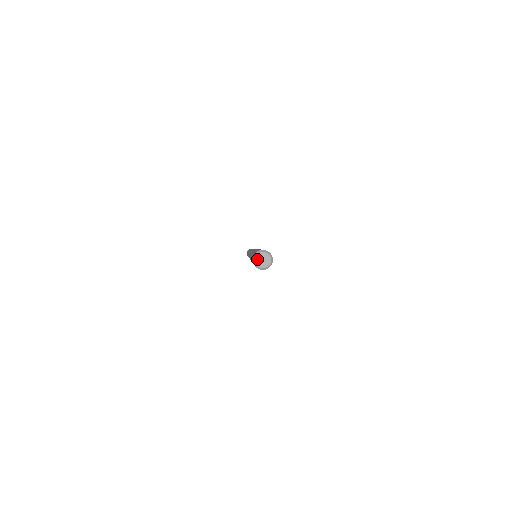
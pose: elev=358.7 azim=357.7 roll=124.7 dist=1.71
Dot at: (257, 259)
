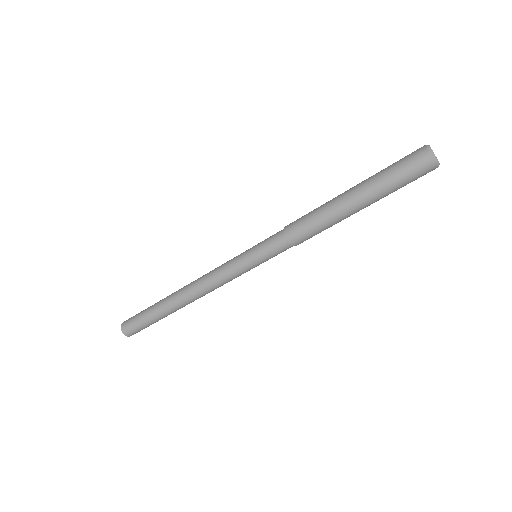
Dot at: (431, 149)
